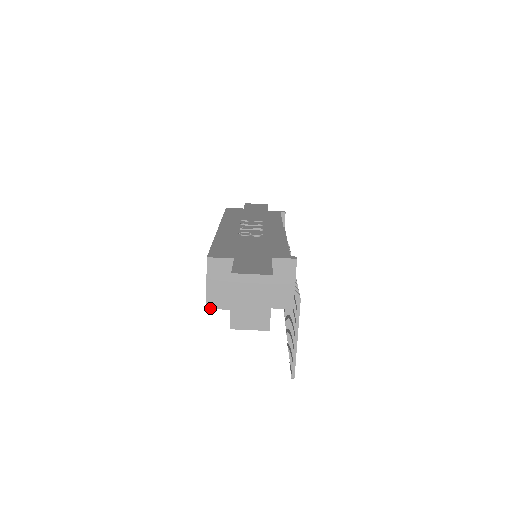
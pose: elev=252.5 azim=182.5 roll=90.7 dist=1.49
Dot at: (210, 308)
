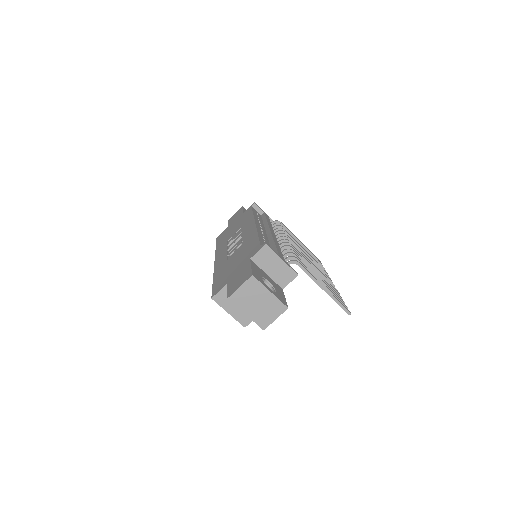
Dot at: (247, 325)
